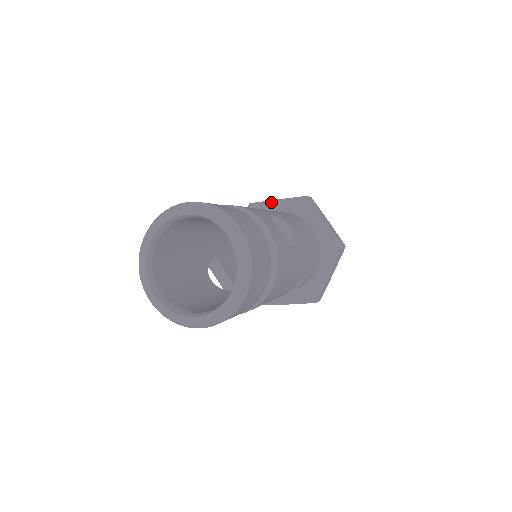
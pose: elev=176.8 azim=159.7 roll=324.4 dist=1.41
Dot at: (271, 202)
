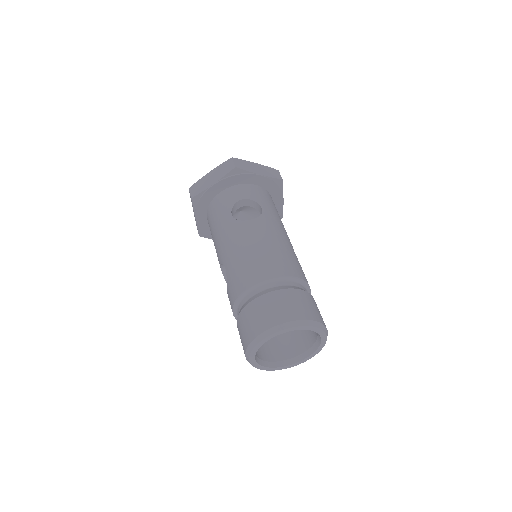
Dot at: (255, 176)
